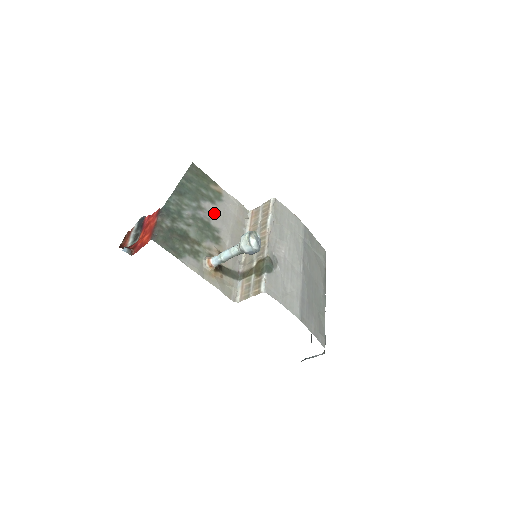
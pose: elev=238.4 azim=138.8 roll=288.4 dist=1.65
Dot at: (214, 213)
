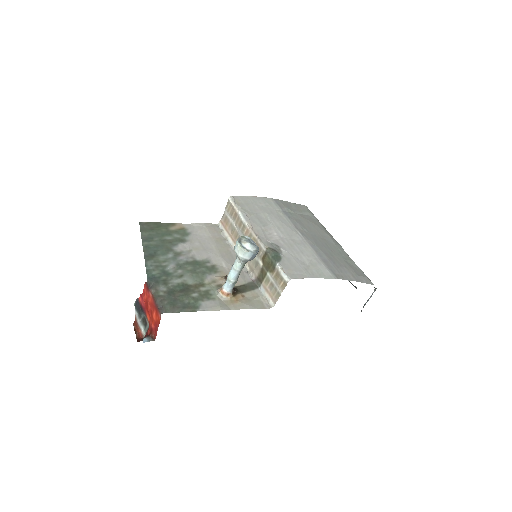
Dot at: (192, 249)
